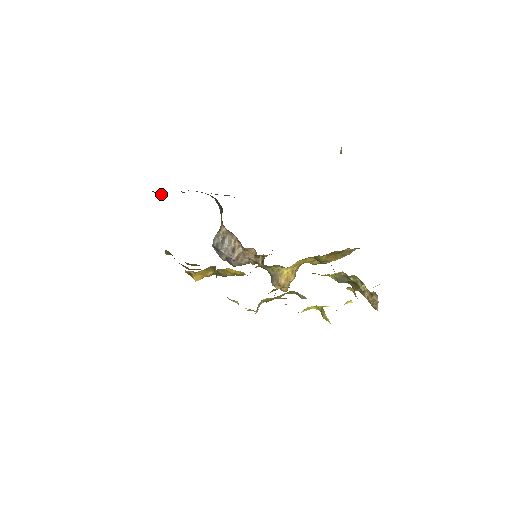
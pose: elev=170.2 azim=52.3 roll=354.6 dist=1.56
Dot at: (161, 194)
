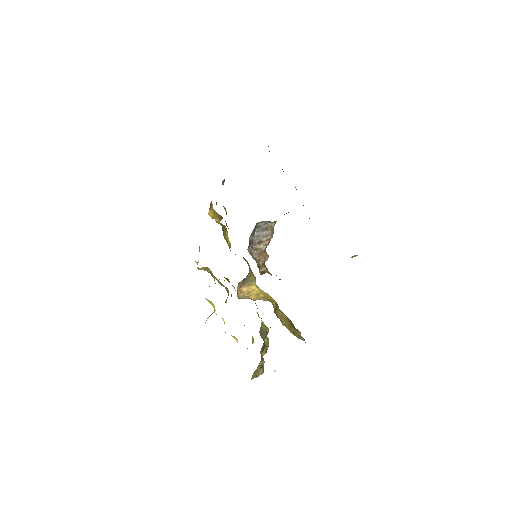
Dot at: occluded
